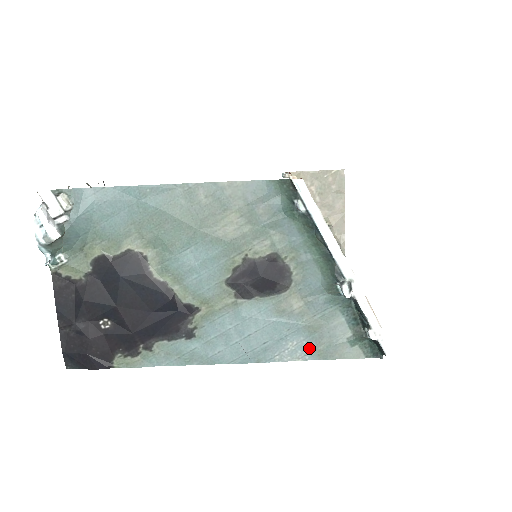
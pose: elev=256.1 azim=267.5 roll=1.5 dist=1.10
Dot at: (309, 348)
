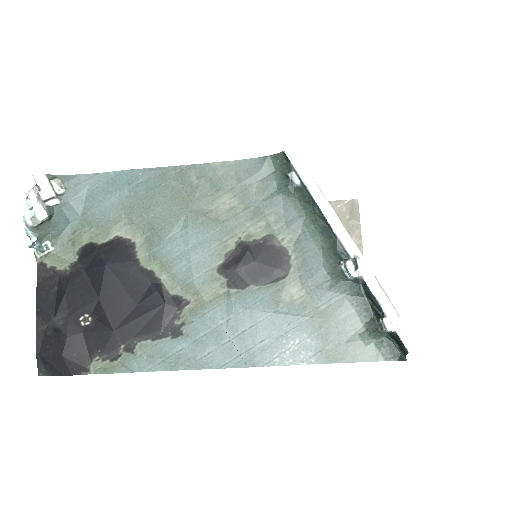
Dot at: (314, 348)
